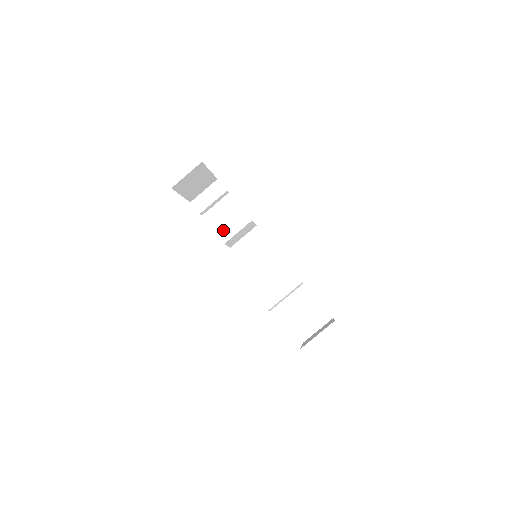
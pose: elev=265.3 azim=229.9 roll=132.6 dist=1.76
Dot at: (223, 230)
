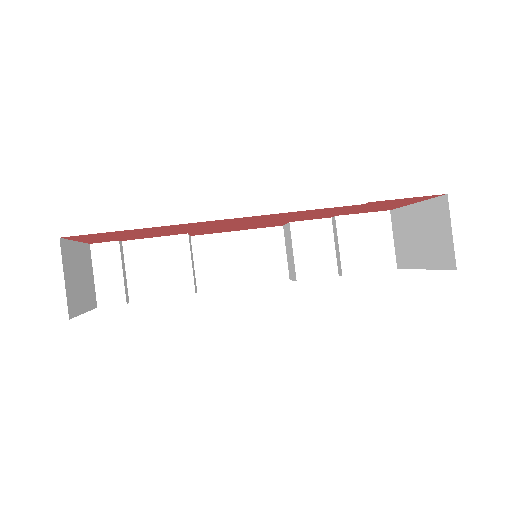
Dot at: (173, 284)
